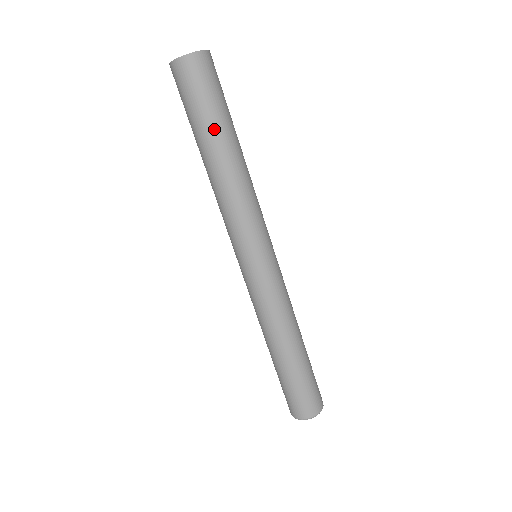
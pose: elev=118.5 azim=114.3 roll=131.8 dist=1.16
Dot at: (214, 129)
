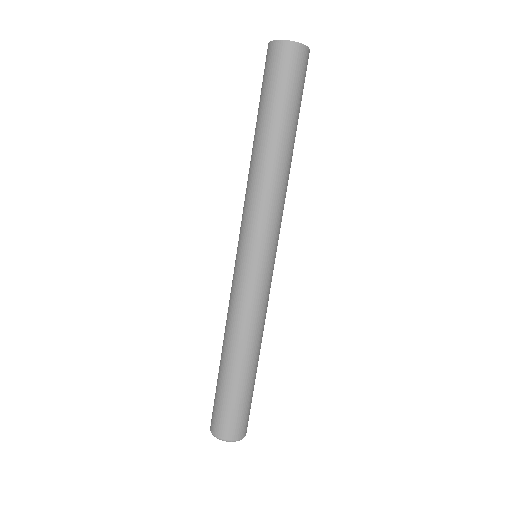
Dot at: (296, 122)
